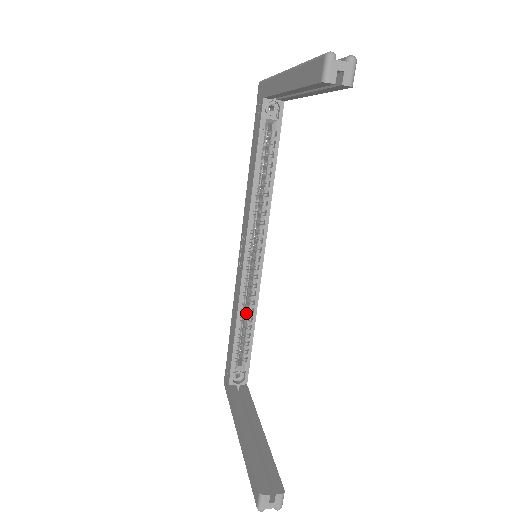
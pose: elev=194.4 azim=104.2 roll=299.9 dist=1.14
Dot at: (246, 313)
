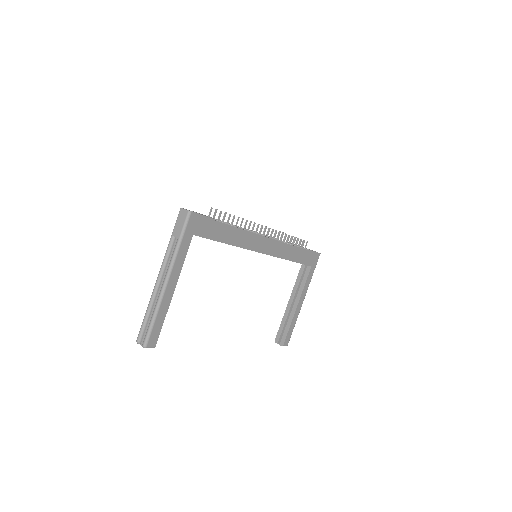
Dot at: occluded
